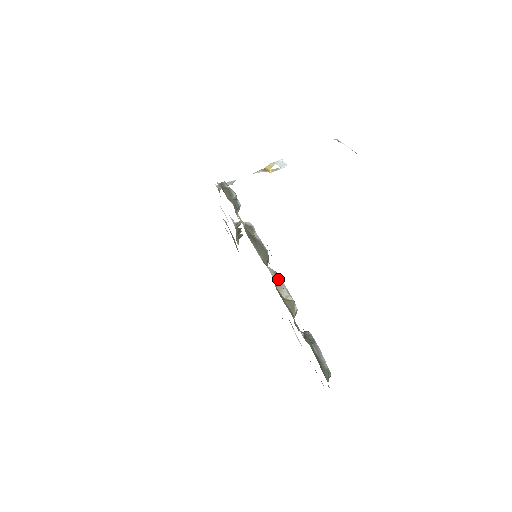
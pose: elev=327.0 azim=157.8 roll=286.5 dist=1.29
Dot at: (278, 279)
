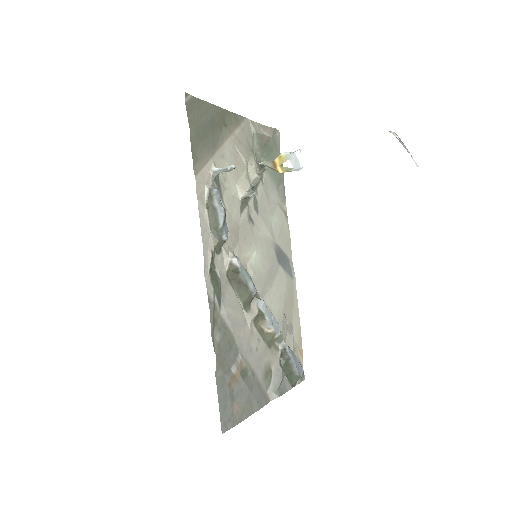
Dot at: (243, 355)
